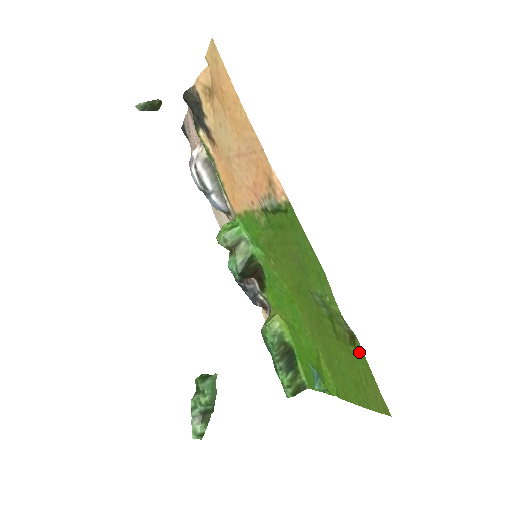
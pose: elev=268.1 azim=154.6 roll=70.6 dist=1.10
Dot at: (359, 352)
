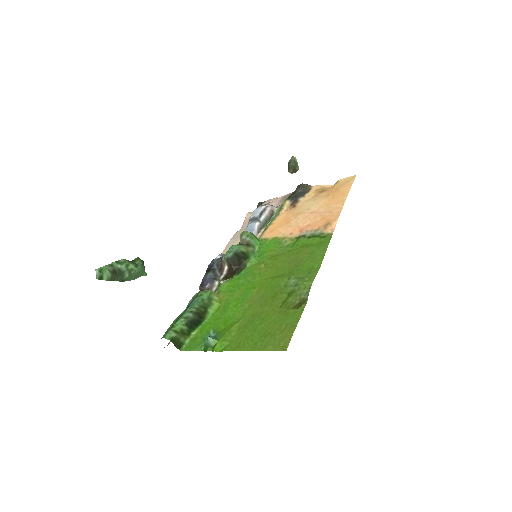
Dot at: (298, 311)
